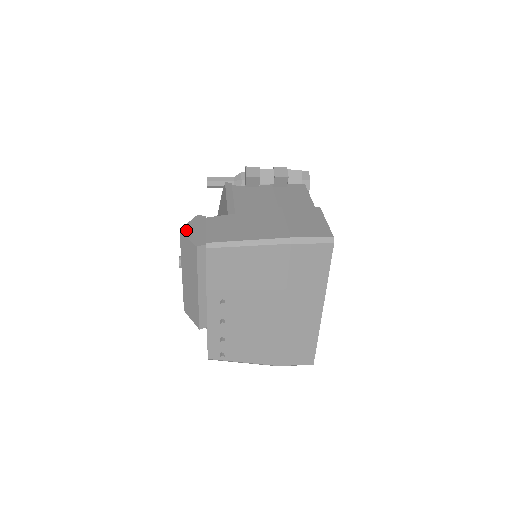
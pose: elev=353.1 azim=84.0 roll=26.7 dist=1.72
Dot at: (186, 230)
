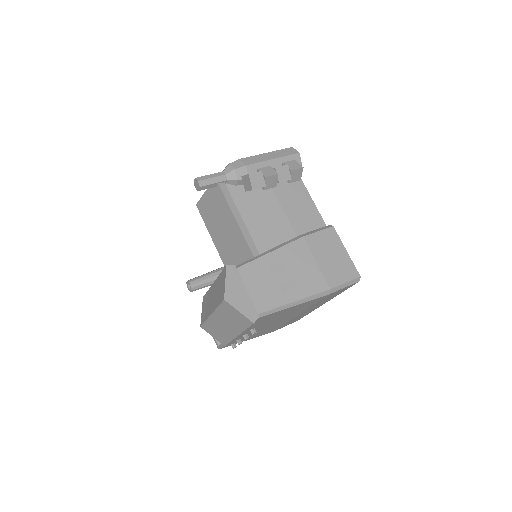
Dot at: (231, 298)
